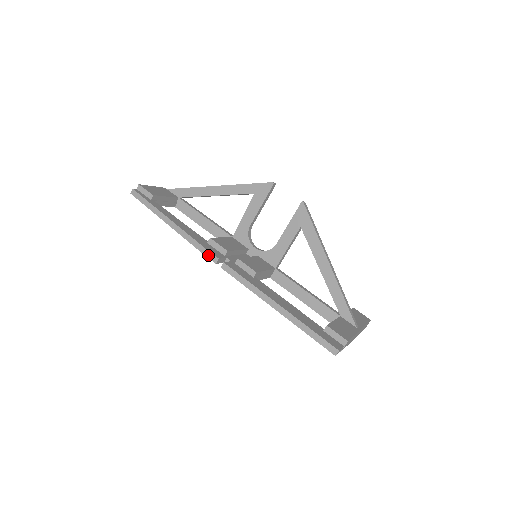
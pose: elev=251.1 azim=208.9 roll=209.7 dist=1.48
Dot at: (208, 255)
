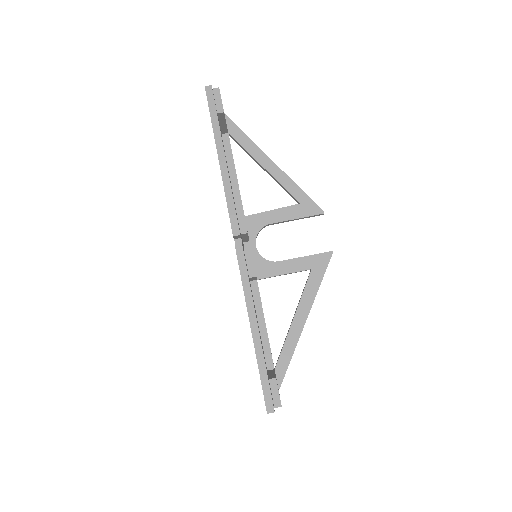
Dot at: (233, 221)
